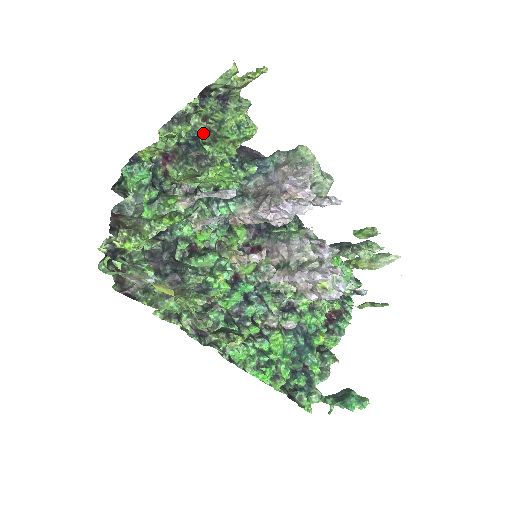
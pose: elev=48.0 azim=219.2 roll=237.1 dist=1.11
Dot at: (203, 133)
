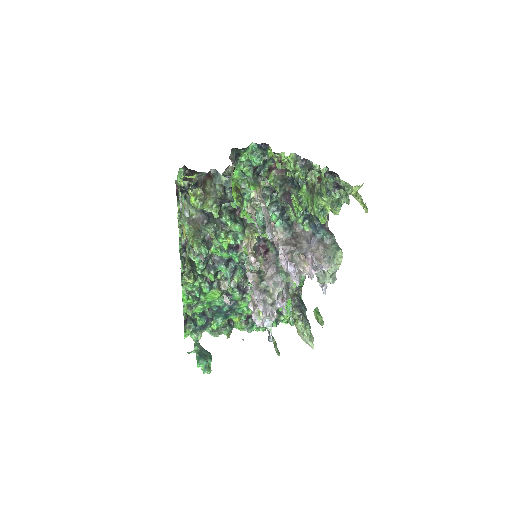
Dot at: occluded
